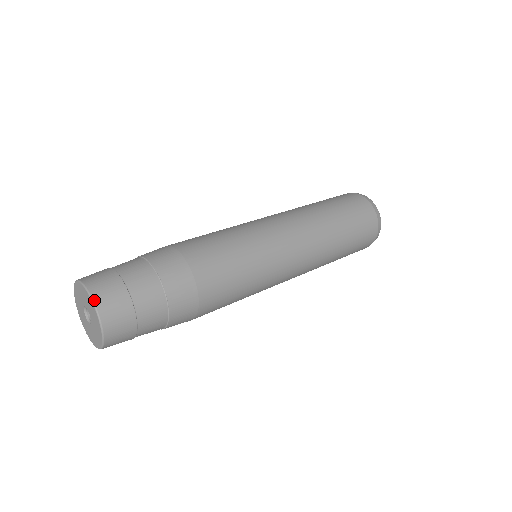
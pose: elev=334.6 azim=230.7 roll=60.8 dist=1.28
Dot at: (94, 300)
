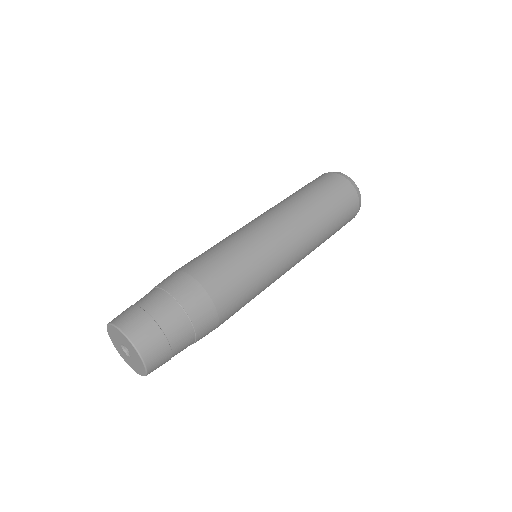
Dot at: (130, 339)
